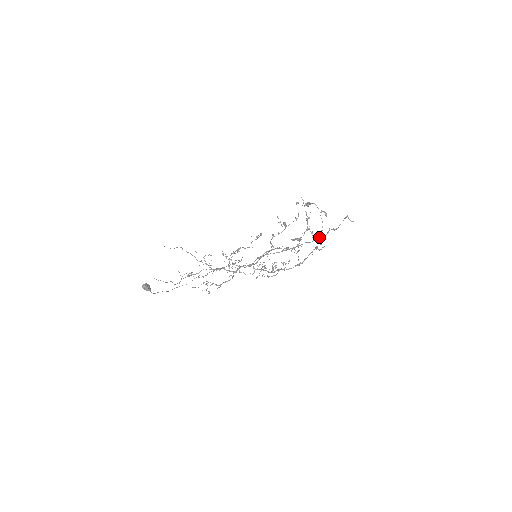
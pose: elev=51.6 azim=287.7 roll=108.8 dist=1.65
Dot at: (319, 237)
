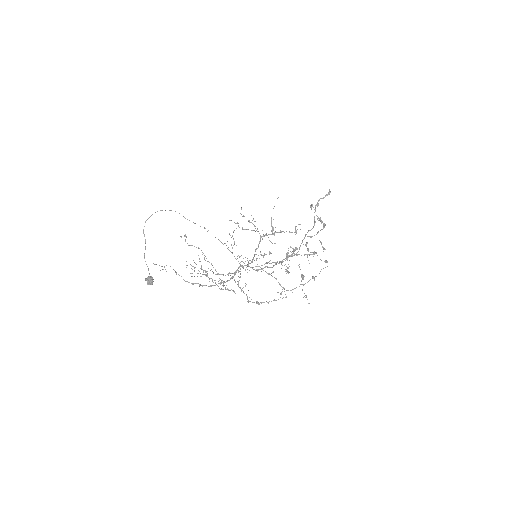
Dot at: occluded
